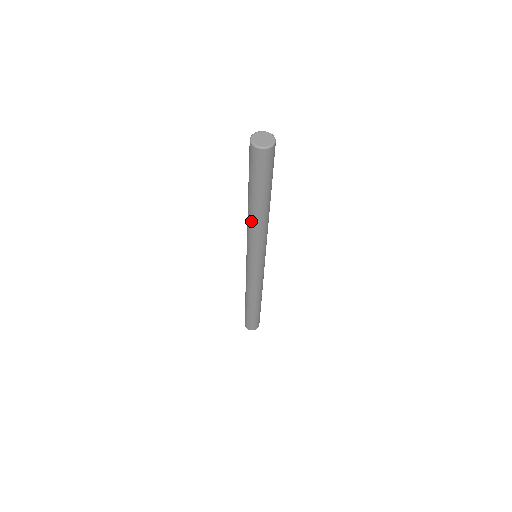
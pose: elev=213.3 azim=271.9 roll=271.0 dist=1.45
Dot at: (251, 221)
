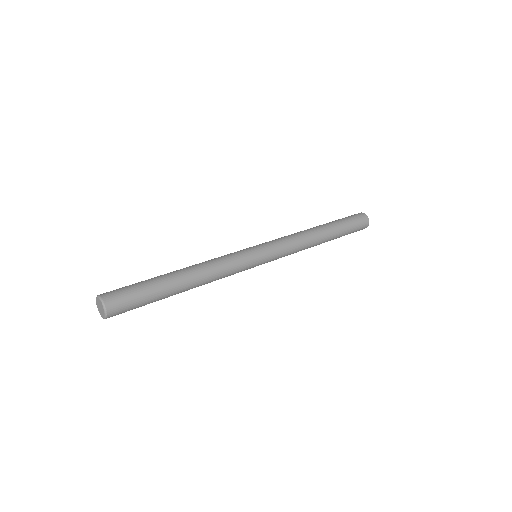
Dot at: occluded
